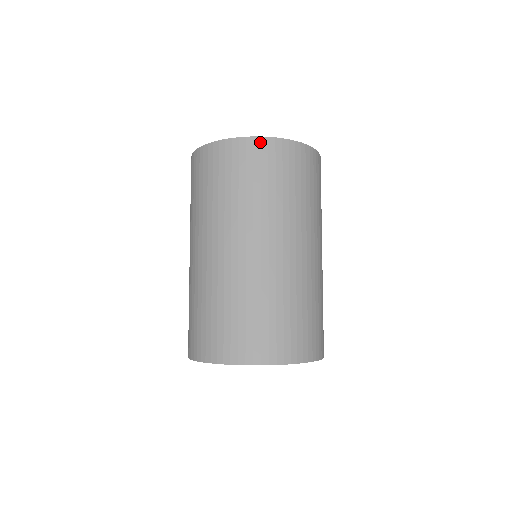
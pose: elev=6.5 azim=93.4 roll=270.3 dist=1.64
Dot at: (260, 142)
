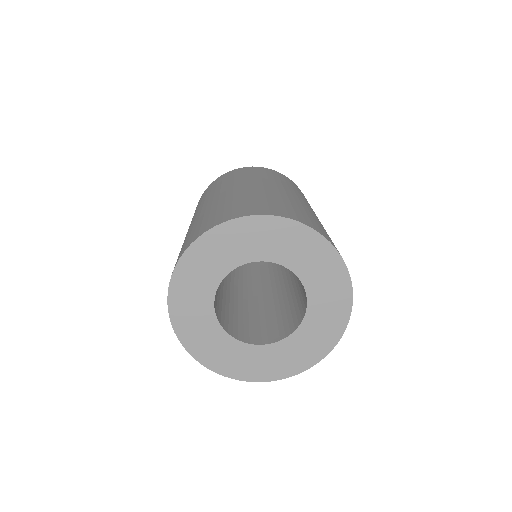
Dot at: (264, 168)
